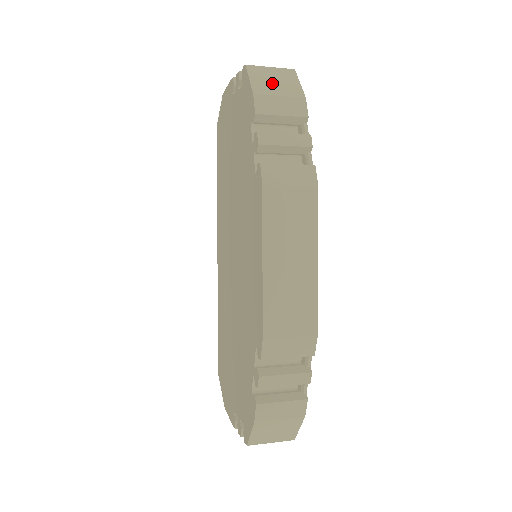
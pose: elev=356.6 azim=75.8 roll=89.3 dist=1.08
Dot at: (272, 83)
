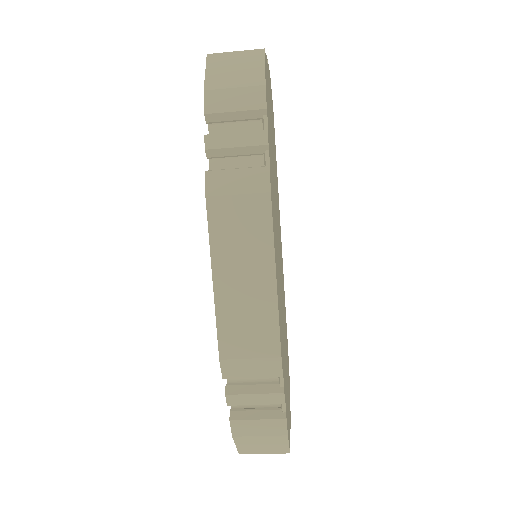
Dot at: (230, 72)
